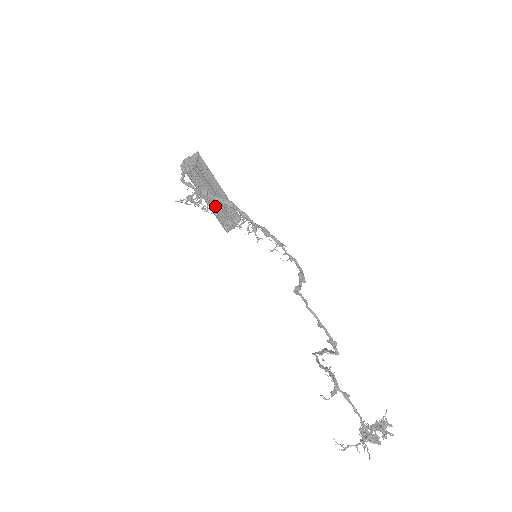
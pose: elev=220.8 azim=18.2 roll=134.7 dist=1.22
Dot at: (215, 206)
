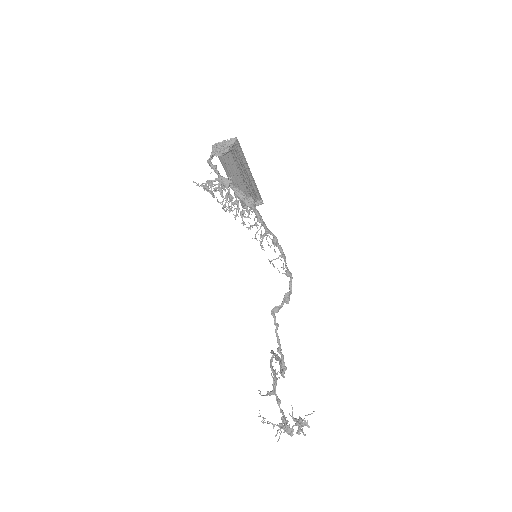
Dot at: (240, 184)
